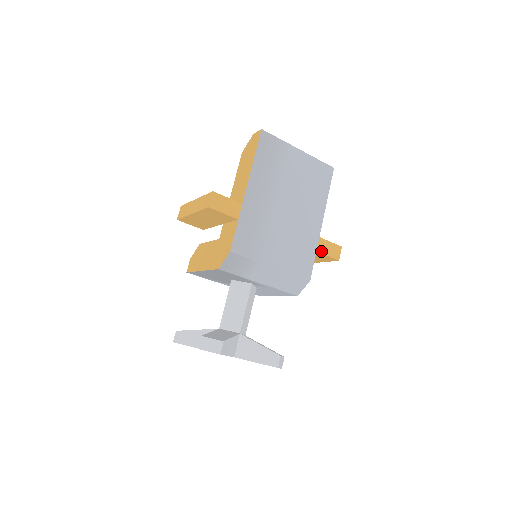
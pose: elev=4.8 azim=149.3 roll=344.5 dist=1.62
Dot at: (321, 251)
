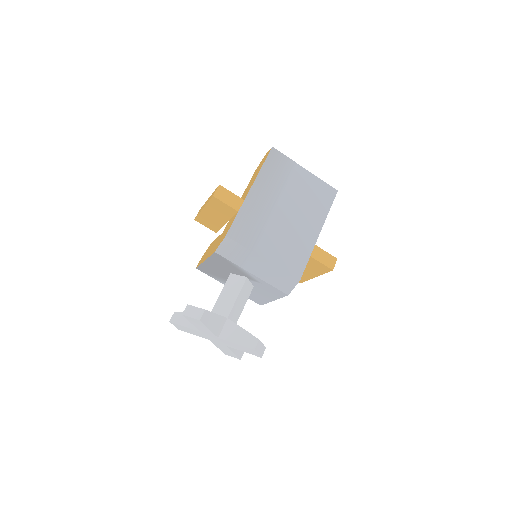
Dot at: (315, 257)
